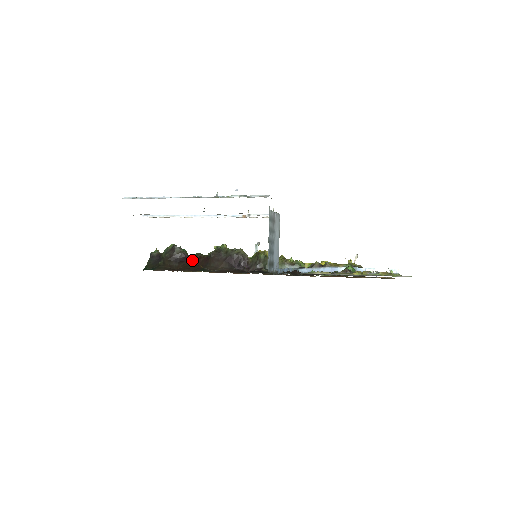
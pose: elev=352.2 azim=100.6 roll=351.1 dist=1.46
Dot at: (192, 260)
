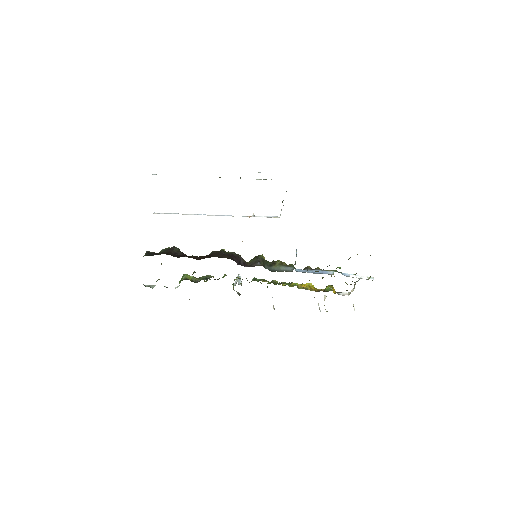
Dot at: (192, 257)
